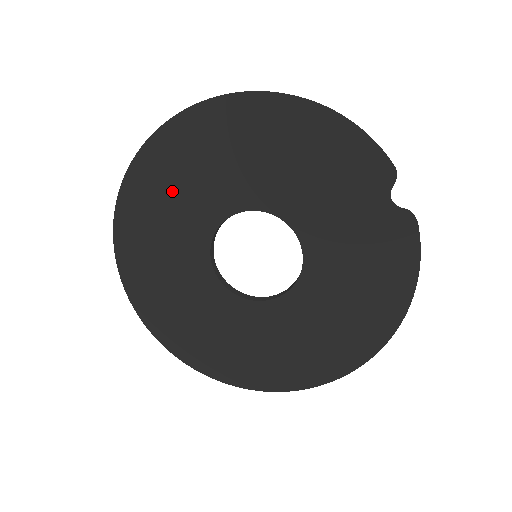
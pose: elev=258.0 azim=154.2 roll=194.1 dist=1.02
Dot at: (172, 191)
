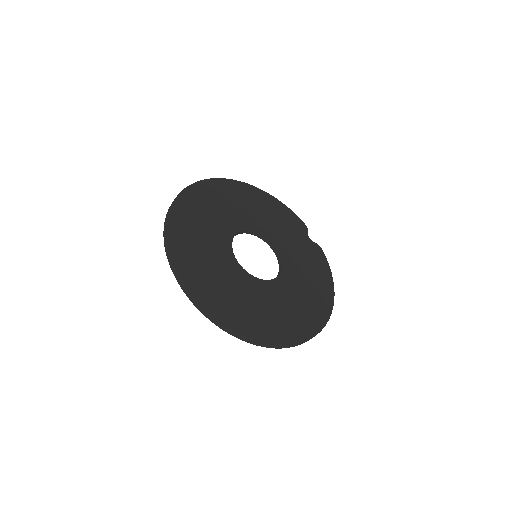
Dot at: (206, 212)
